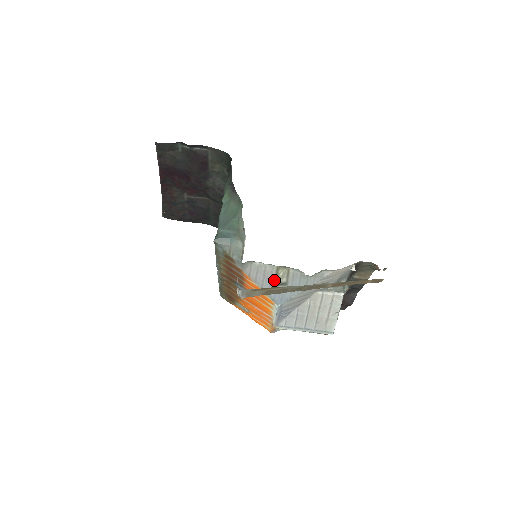
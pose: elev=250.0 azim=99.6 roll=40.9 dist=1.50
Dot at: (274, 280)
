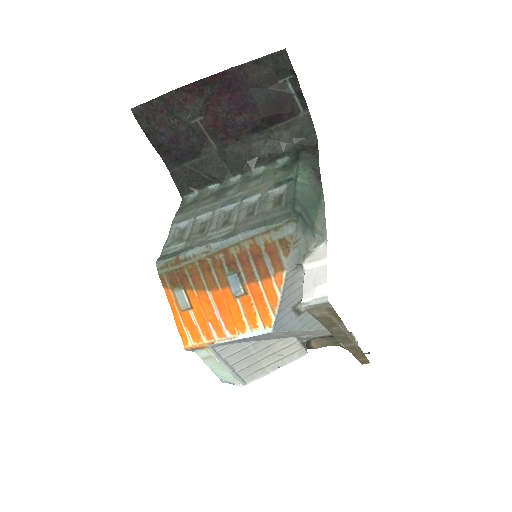
Dot at: (296, 302)
